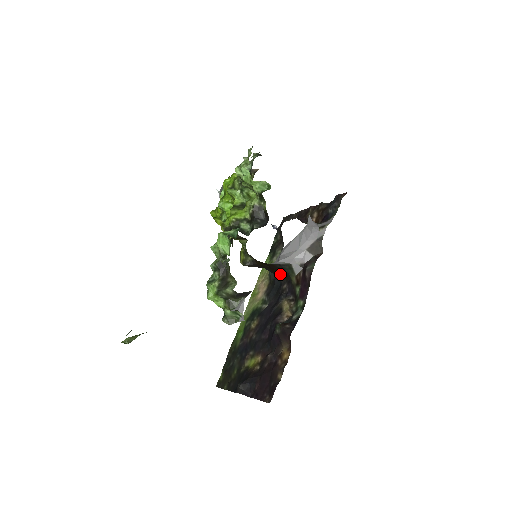
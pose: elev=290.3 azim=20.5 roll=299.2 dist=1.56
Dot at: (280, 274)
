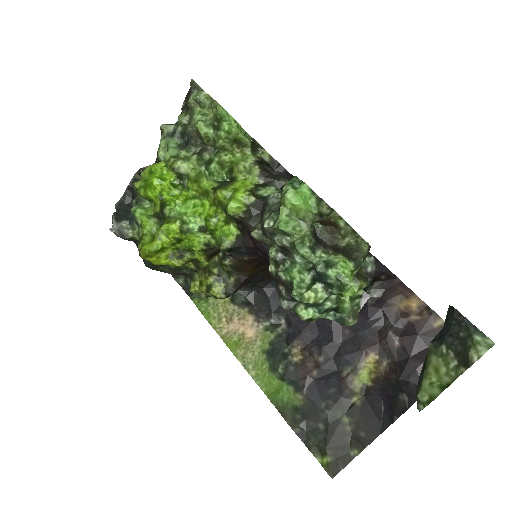
Dot at: occluded
